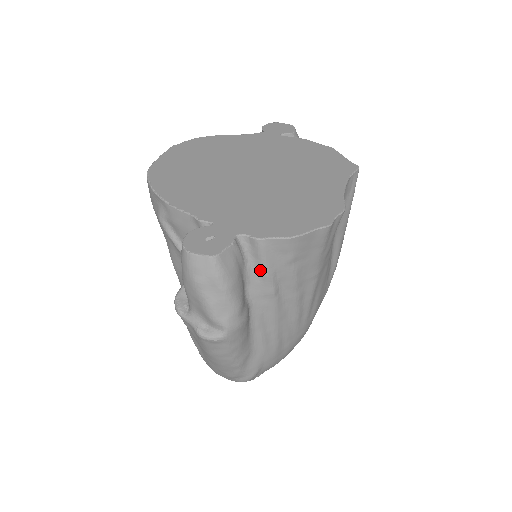
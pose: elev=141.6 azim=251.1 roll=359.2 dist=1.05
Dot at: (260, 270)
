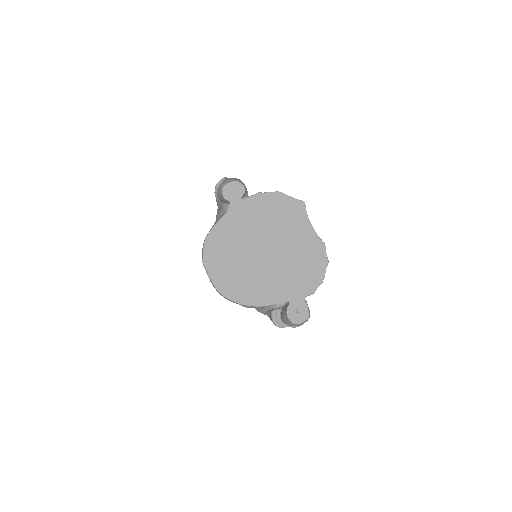
Dot at: occluded
